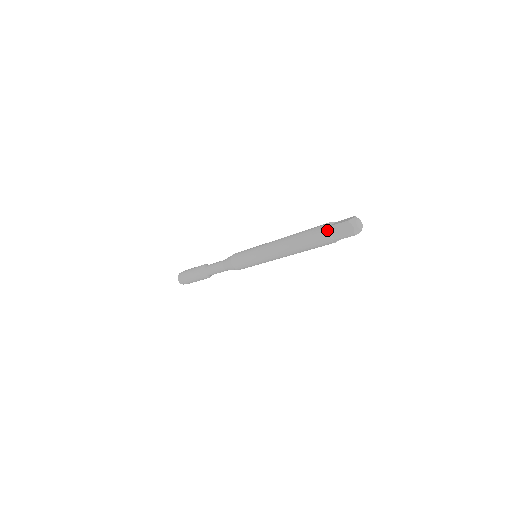
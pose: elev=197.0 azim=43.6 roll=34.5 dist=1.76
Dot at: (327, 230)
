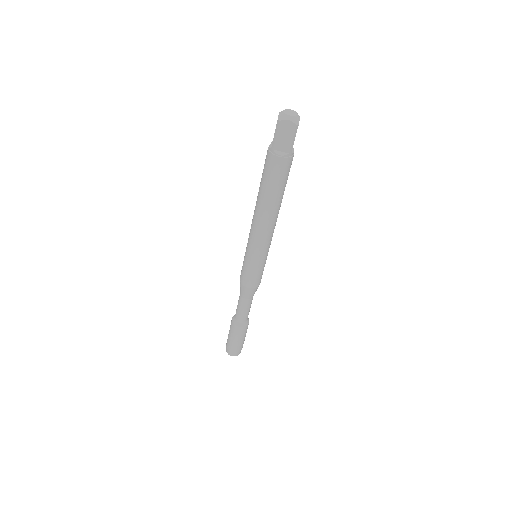
Dot at: (271, 144)
